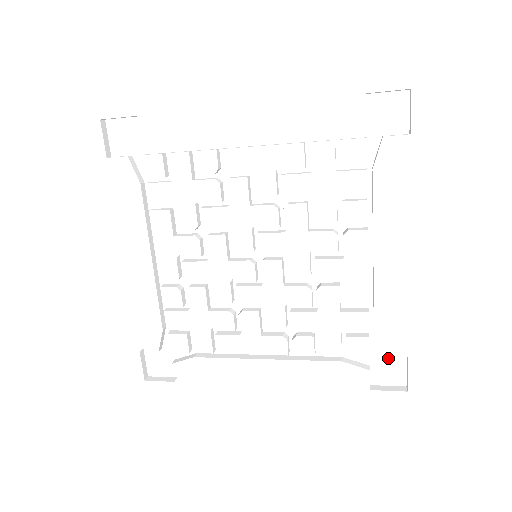
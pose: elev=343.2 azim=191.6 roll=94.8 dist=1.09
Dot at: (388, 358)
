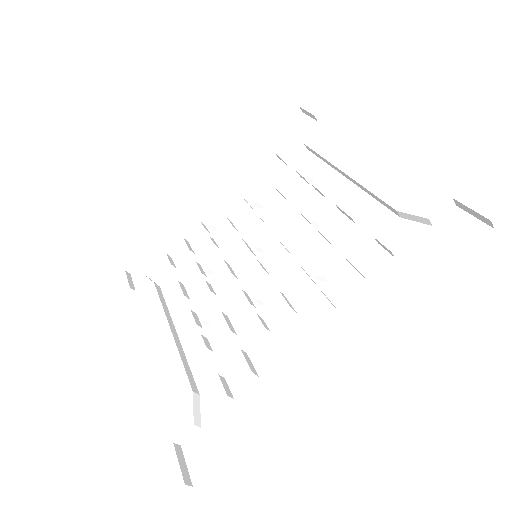
Dot at: (441, 225)
